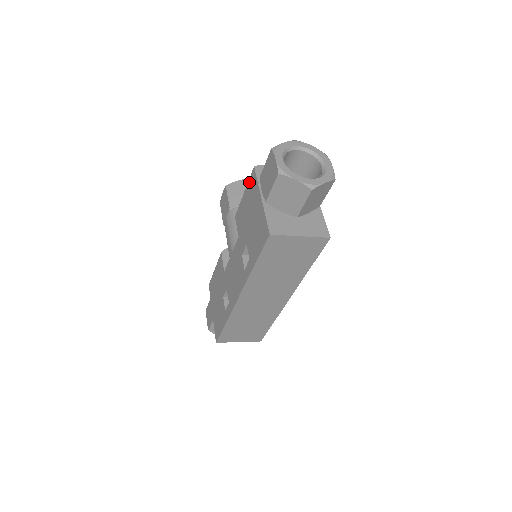
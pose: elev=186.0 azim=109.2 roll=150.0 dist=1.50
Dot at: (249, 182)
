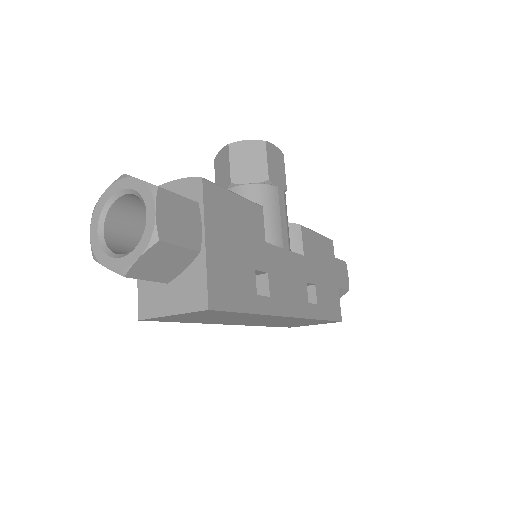
Dot at: occluded
